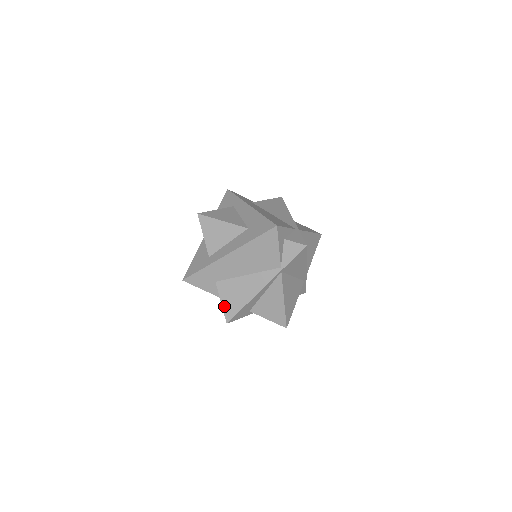
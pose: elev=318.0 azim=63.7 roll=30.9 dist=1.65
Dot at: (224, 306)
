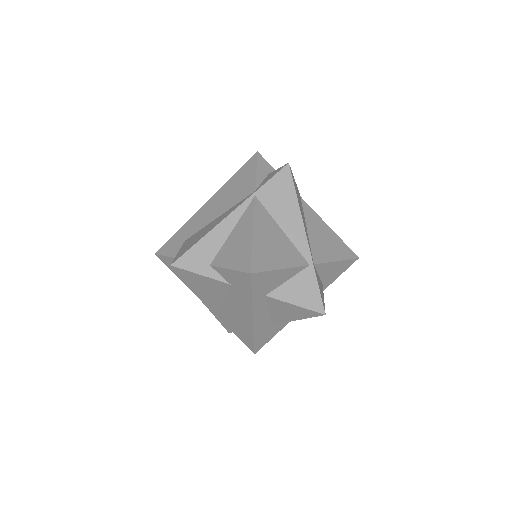
Dot at: (179, 253)
